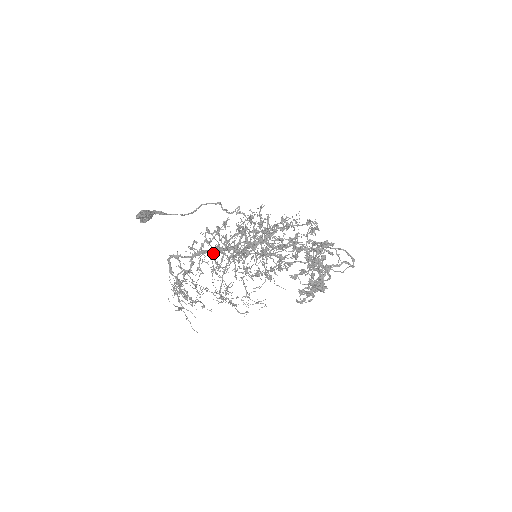
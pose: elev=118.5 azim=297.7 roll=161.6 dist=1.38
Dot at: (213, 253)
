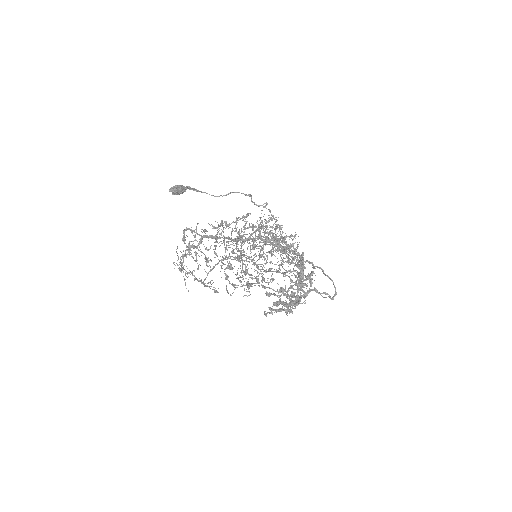
Dot at: occluded
